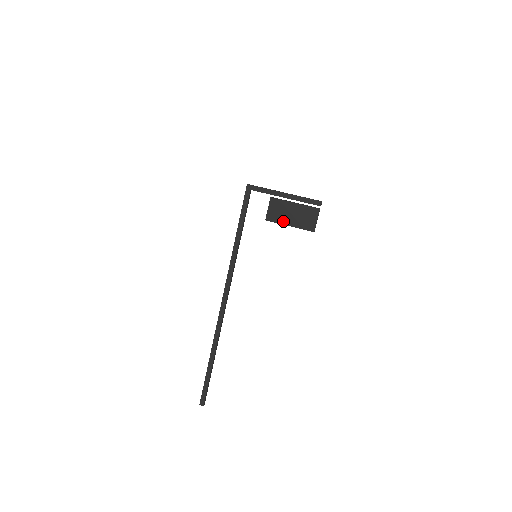
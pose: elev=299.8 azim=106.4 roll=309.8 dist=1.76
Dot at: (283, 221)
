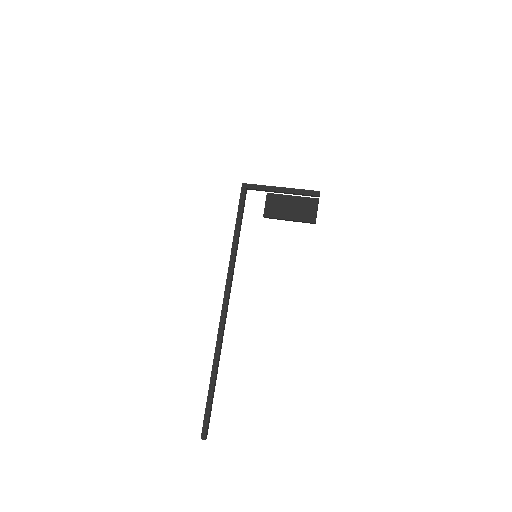
Dot at: (282, 215)
